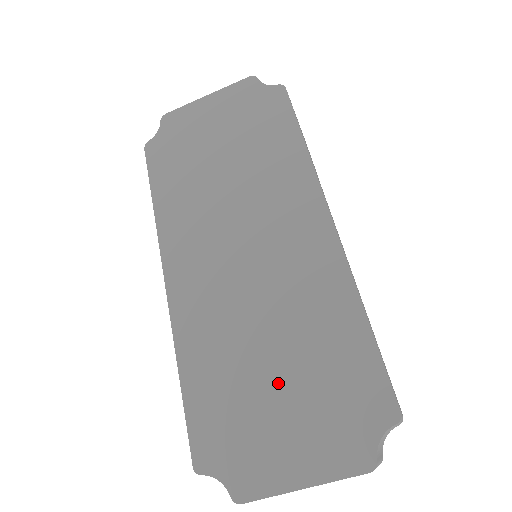
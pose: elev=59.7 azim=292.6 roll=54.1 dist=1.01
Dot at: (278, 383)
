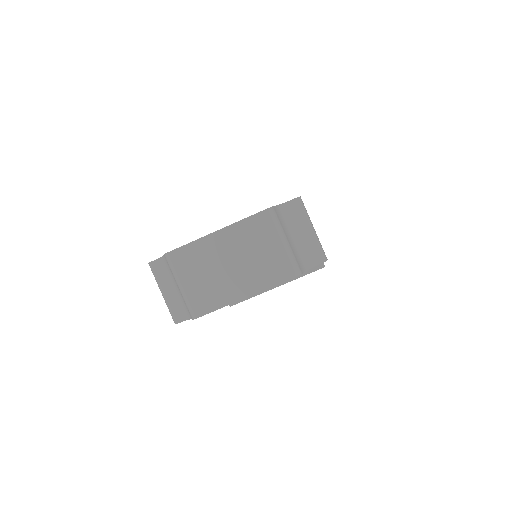
Dot at: occluded
